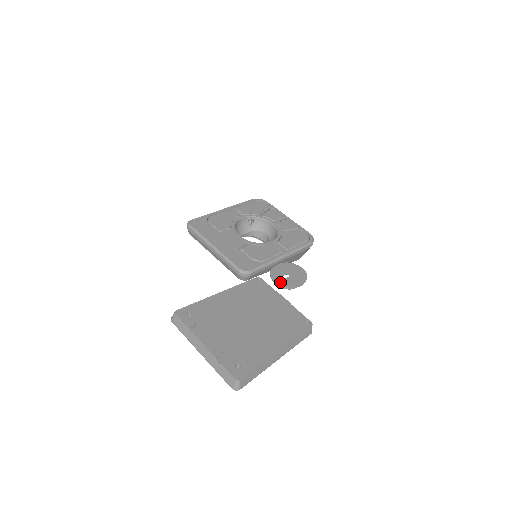
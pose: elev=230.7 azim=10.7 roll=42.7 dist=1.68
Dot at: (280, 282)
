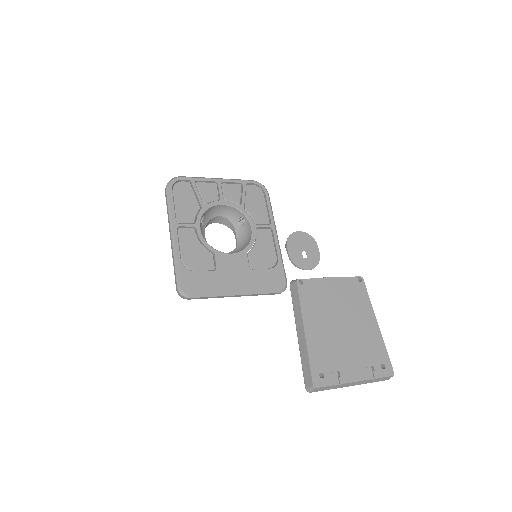
Dot at: (310, 266)
